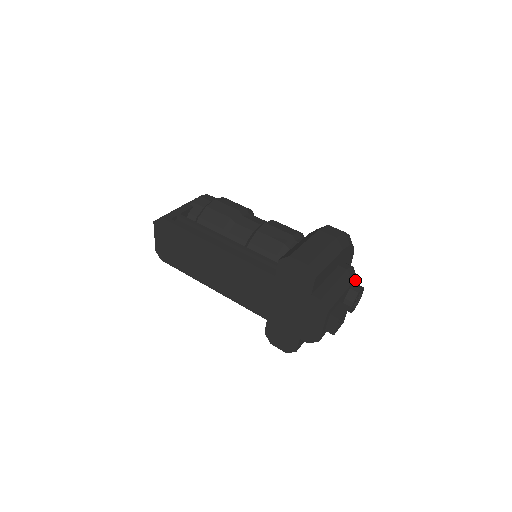
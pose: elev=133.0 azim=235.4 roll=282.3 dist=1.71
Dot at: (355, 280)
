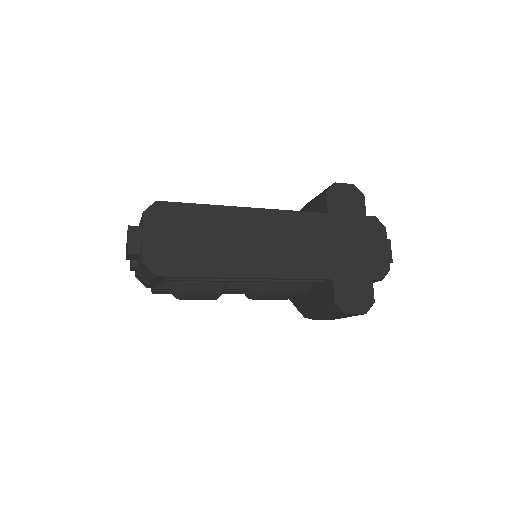
Dot at: occluded
